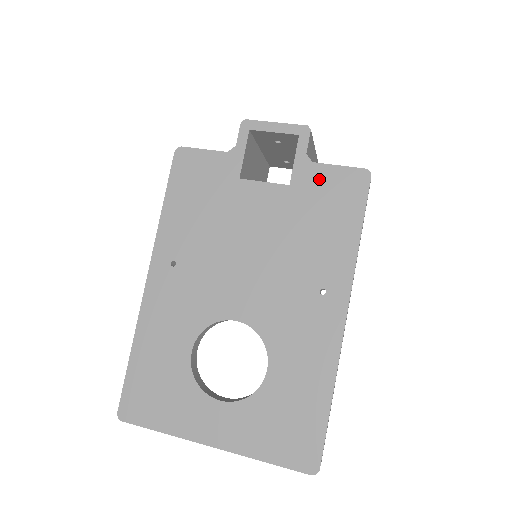
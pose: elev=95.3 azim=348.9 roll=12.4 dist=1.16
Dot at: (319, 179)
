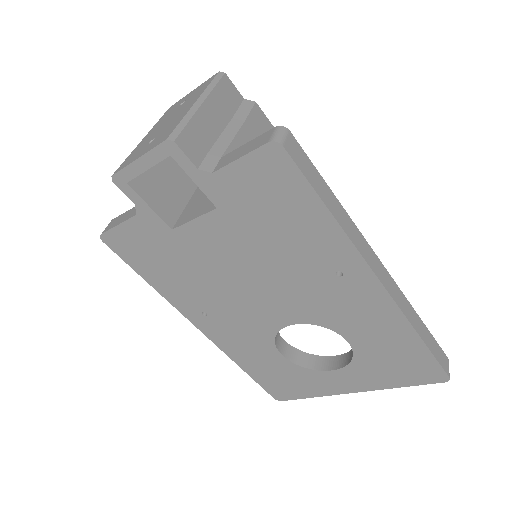
Dot at: (236, 185)
